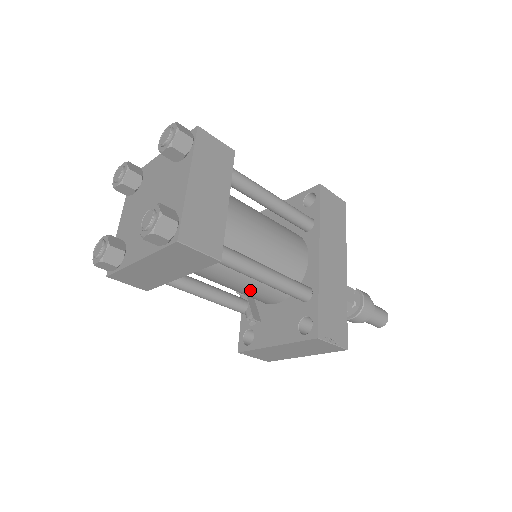
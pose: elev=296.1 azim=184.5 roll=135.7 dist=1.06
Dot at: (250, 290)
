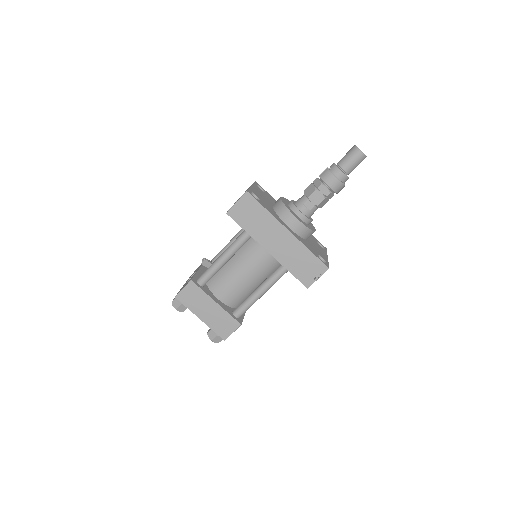
Dot at: occluded
